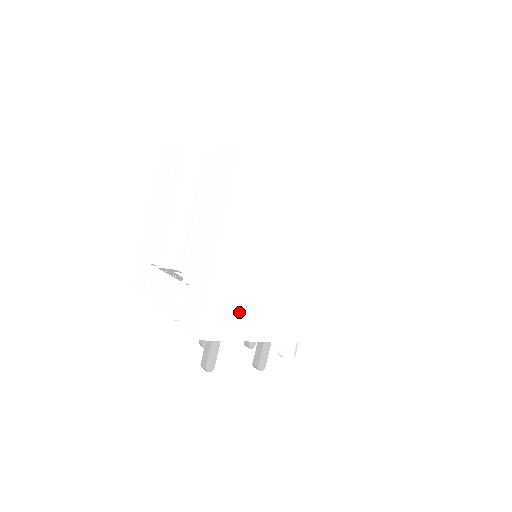
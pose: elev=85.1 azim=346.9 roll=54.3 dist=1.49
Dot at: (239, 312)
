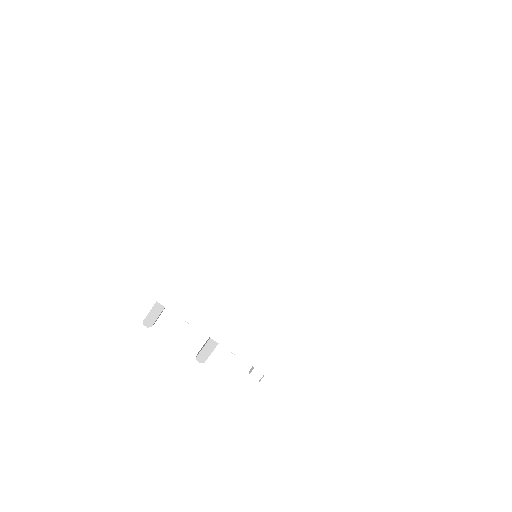
Dot at: (165, 272)
